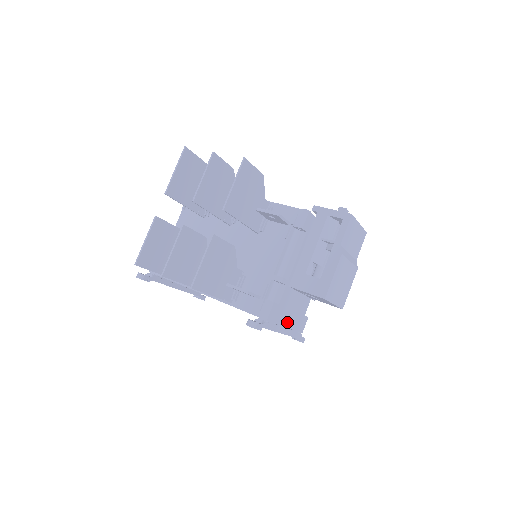
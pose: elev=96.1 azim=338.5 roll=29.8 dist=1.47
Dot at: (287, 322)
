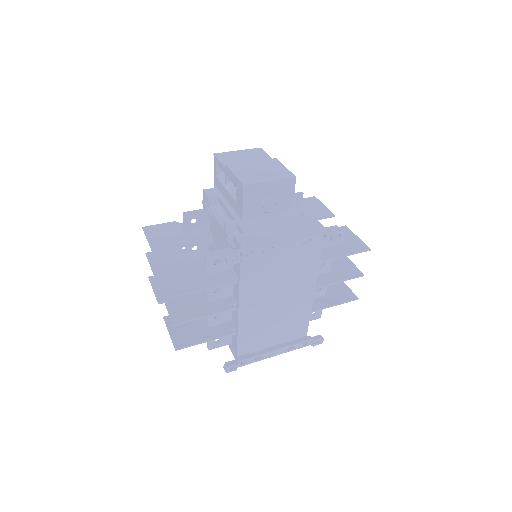
Dot at: (281, 234)
